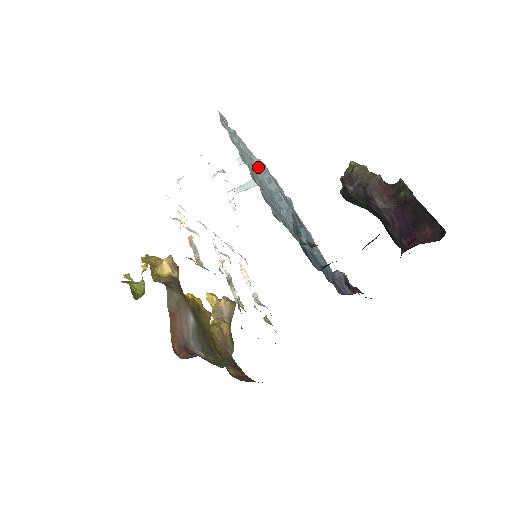
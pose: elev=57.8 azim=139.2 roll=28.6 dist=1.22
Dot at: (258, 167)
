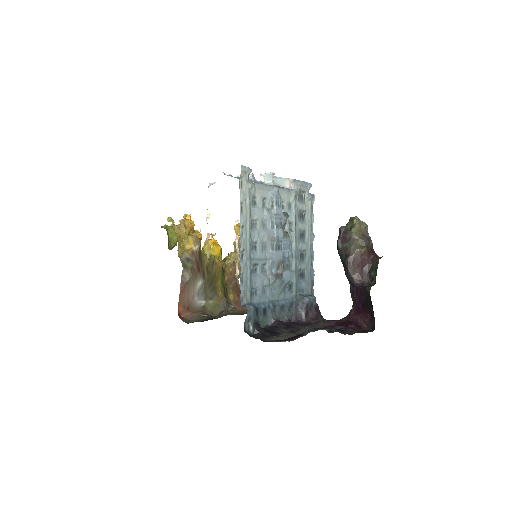
Dot at: (267, 211)
